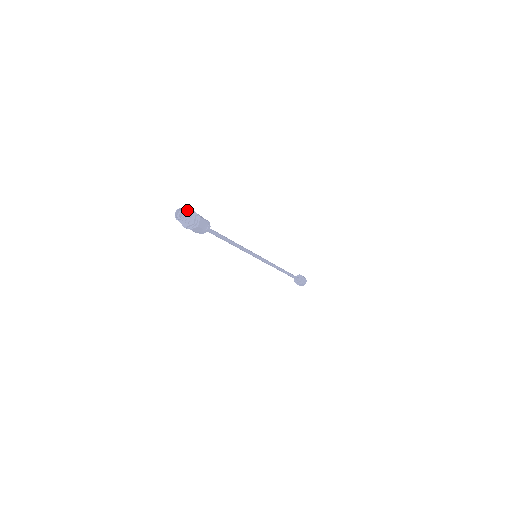
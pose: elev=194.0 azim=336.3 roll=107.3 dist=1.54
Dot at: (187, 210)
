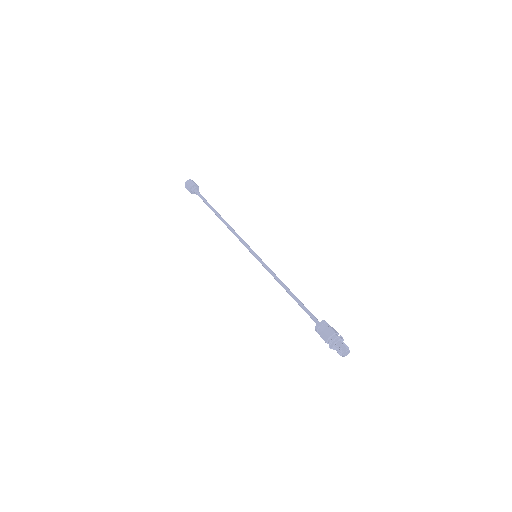
Dot at: (339, 340)
